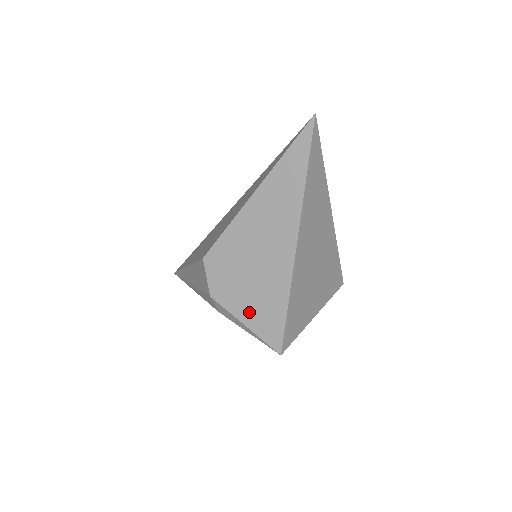
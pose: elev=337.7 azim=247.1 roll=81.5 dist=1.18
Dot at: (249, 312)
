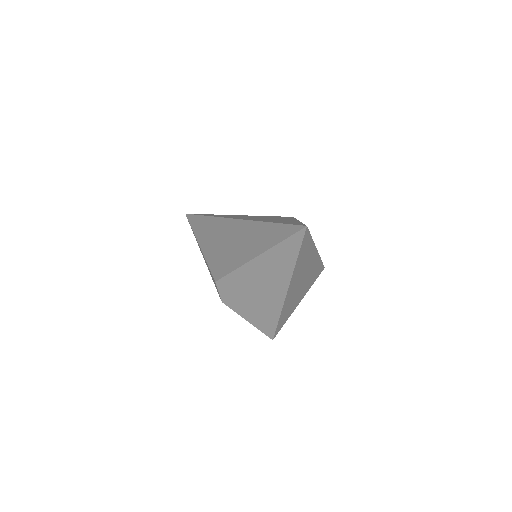
Dot at: (251, 316)
